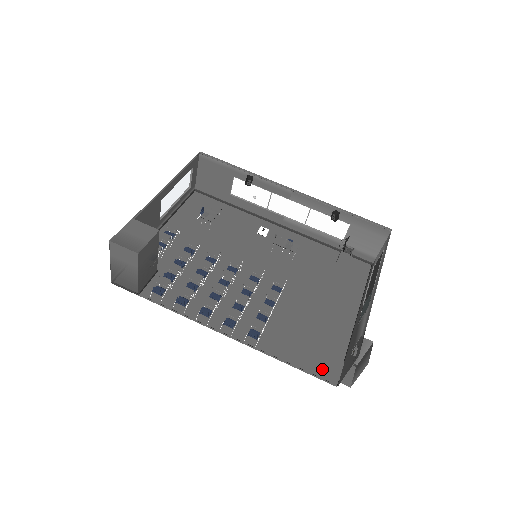
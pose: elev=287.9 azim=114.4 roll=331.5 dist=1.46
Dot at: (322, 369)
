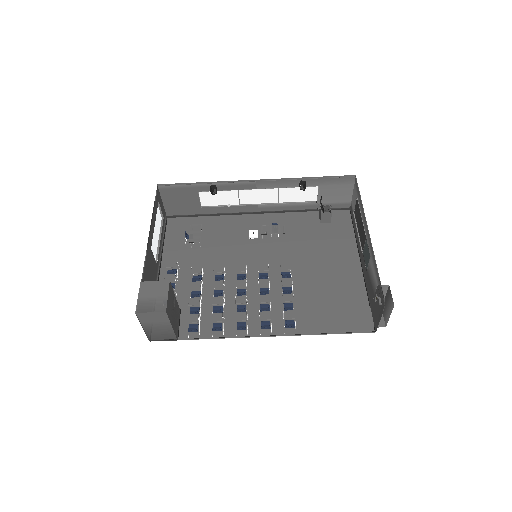
Dot at: (357, 324)
